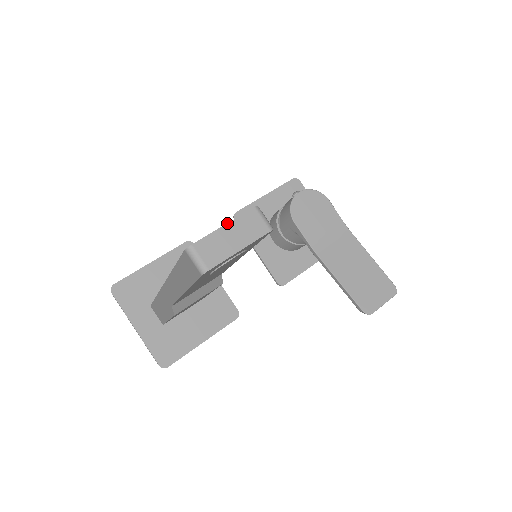
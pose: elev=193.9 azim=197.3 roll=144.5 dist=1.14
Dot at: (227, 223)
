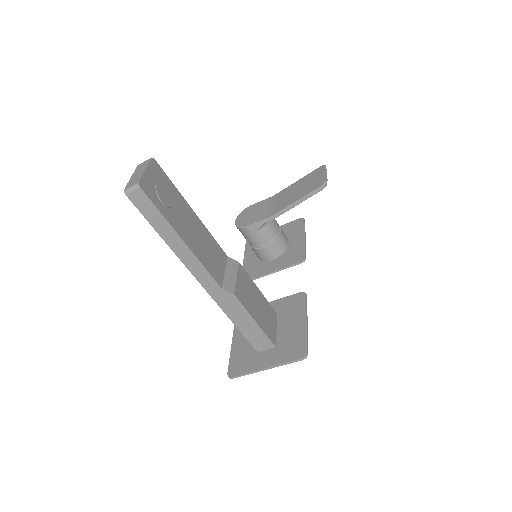
Dot at: (132, 176)
